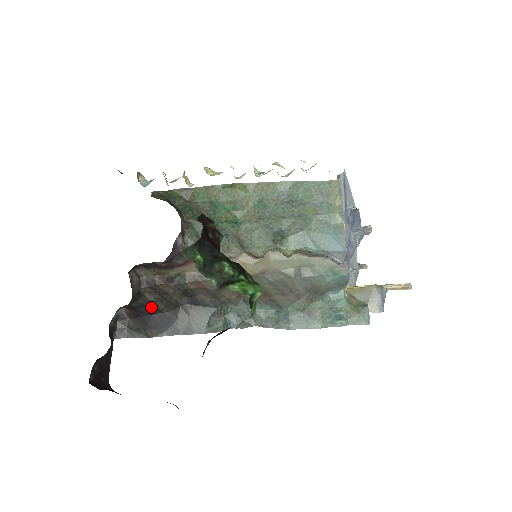
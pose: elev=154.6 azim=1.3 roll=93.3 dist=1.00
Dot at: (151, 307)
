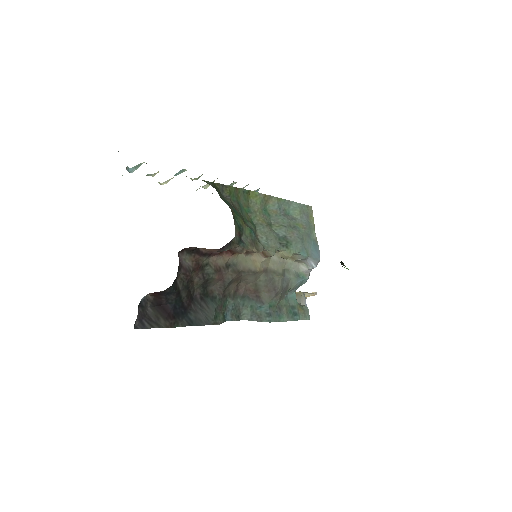
Dot at: (177, 295)
